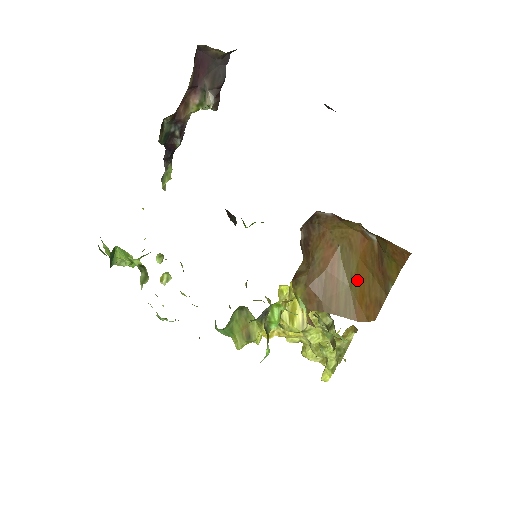
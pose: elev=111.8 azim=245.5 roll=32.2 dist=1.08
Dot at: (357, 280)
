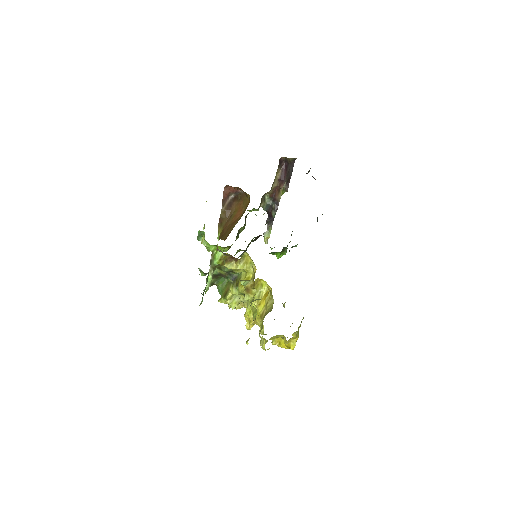
Dot at: occluded
